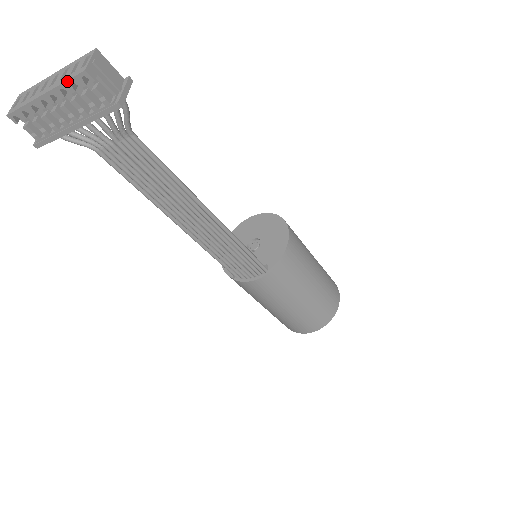
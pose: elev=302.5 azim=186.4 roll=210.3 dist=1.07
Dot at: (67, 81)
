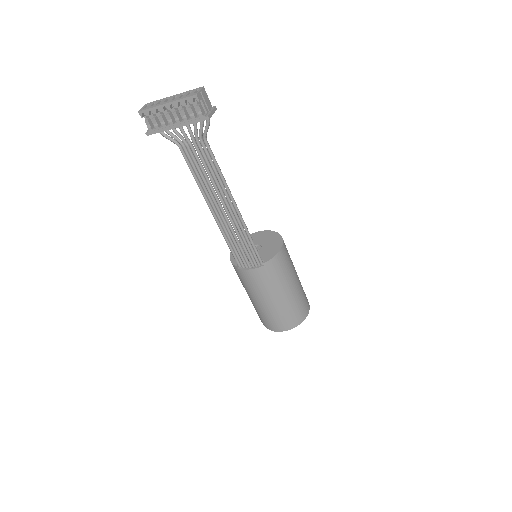
Dot at: (184, 98)
